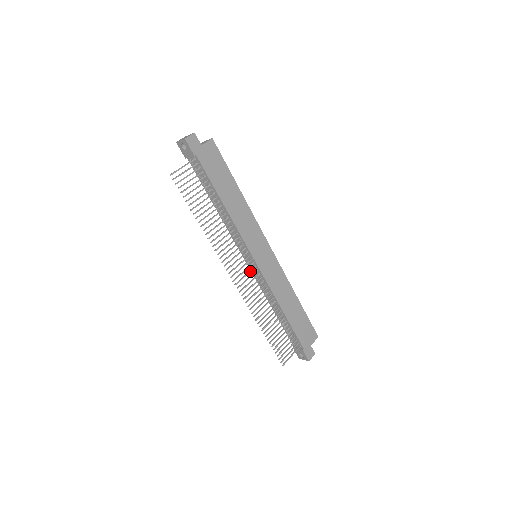
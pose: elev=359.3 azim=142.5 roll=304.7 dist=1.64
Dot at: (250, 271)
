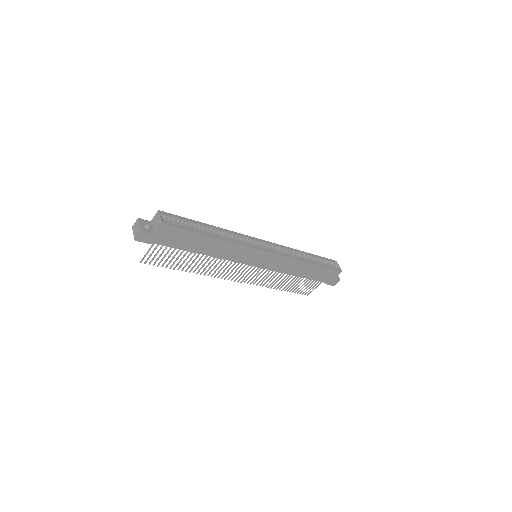
Dot at: (252, 270)
